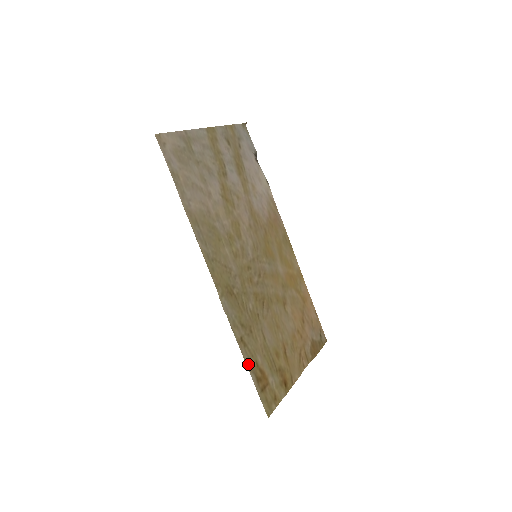
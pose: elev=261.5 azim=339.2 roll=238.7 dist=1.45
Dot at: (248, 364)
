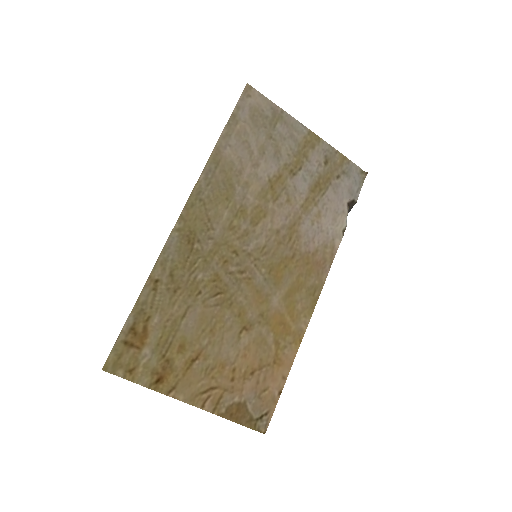
Dot at: (138, 305)
